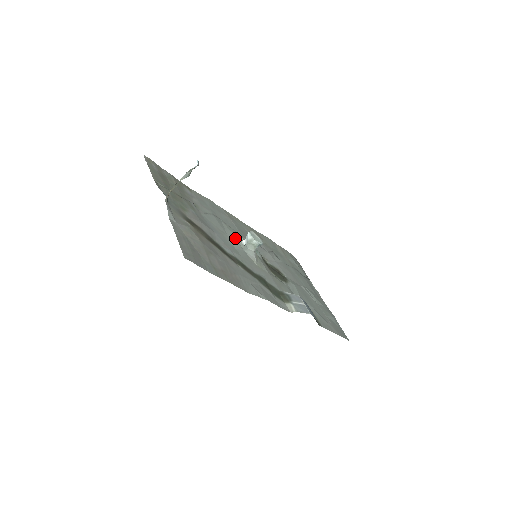
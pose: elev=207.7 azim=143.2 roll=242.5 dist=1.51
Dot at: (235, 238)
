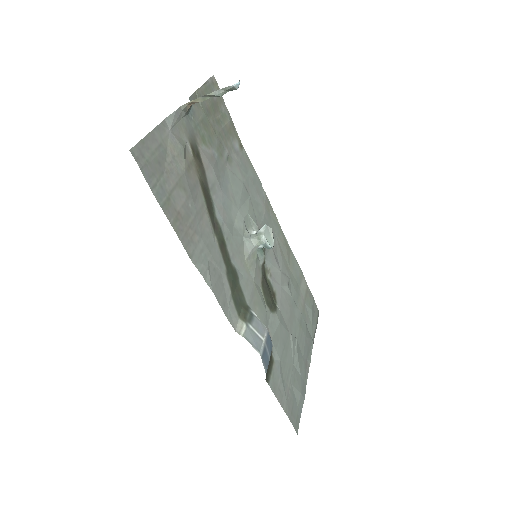
Dot at: (247, 221)
